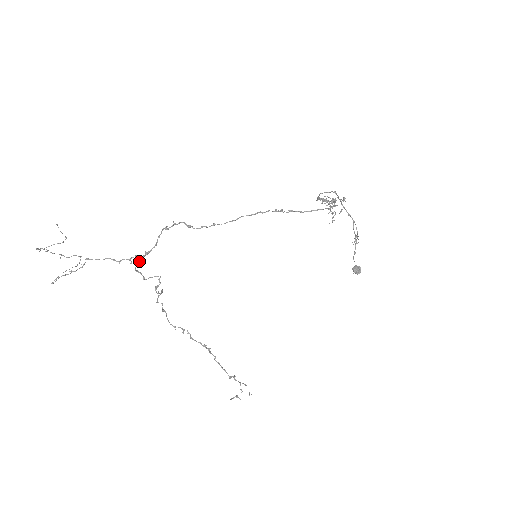
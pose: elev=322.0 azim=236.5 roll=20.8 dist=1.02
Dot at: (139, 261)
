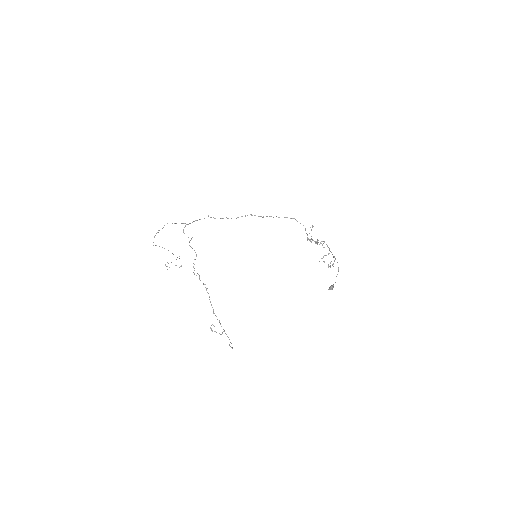
Dot at: (185, 225)
